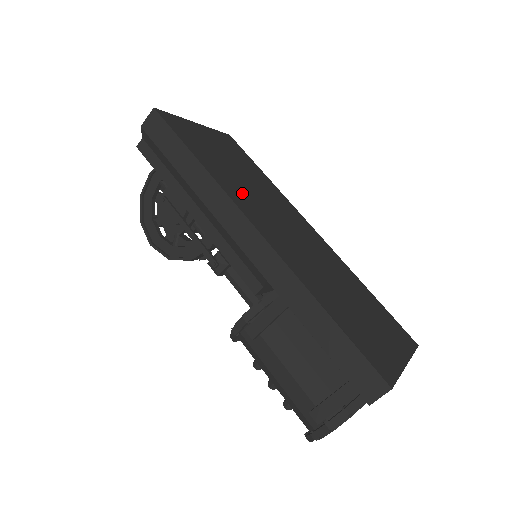
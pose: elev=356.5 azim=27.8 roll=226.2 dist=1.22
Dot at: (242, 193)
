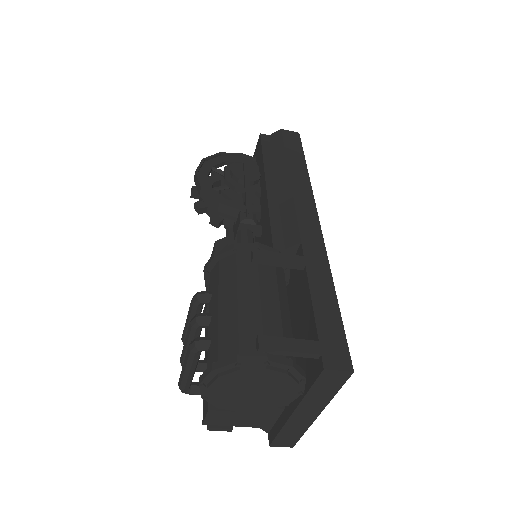
Dot at: occluded
